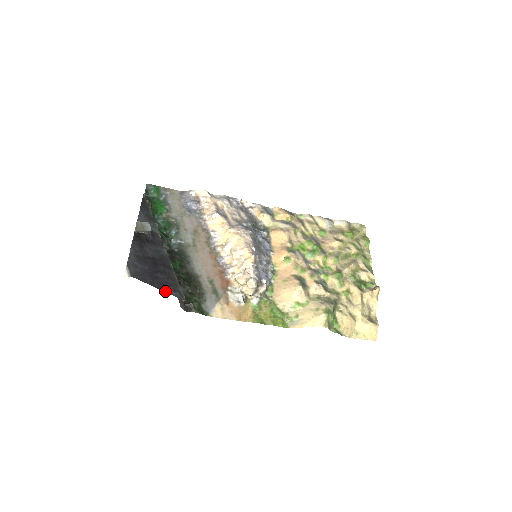
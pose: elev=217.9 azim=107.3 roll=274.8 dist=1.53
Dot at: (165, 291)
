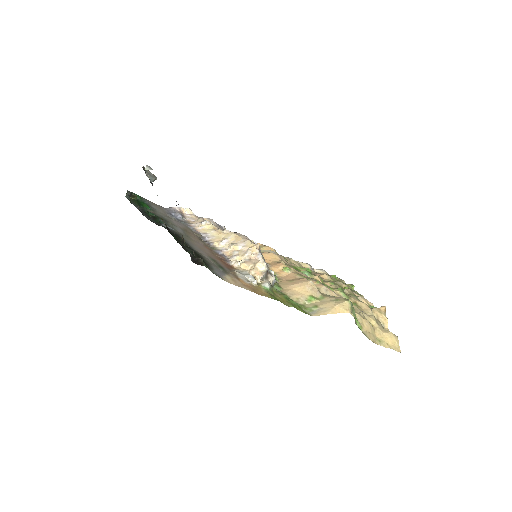
Dot at: occluded
